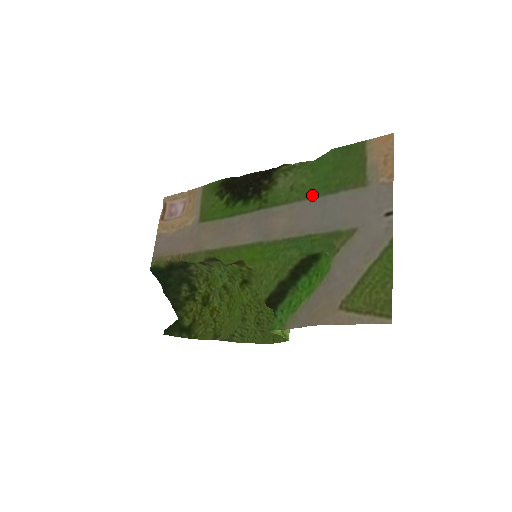
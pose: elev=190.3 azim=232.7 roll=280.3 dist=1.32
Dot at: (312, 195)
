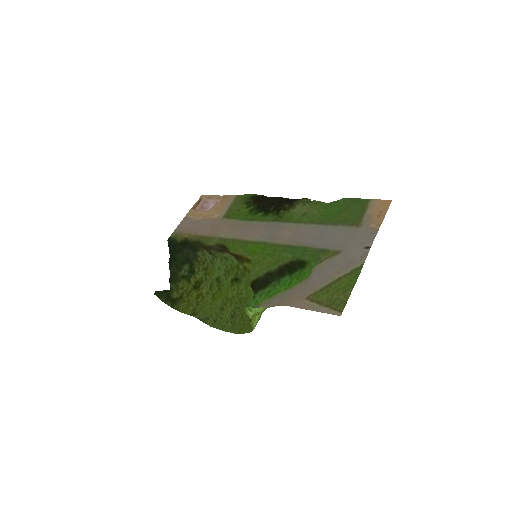
Dot at: (318, 222)
